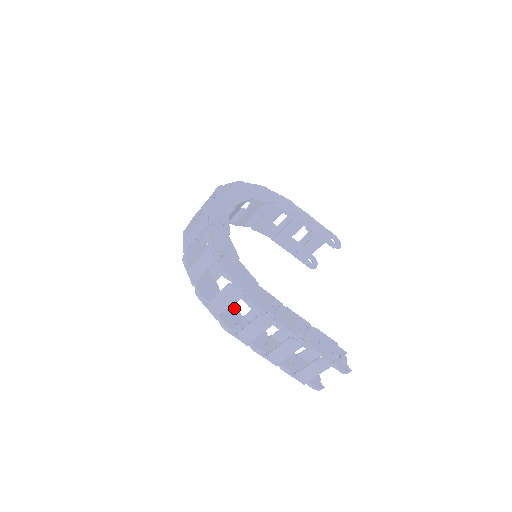
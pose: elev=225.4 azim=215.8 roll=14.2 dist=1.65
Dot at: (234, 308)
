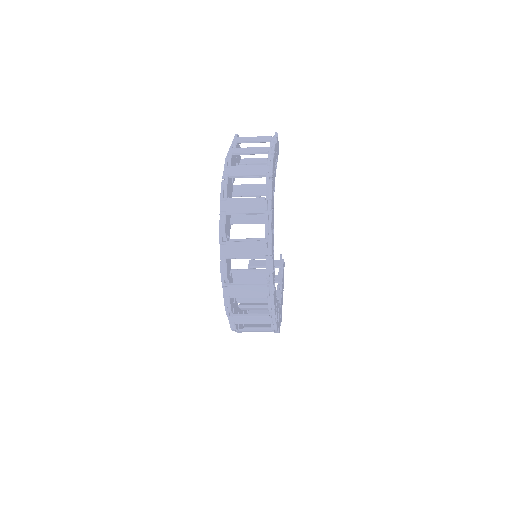
Dot at: occluded
